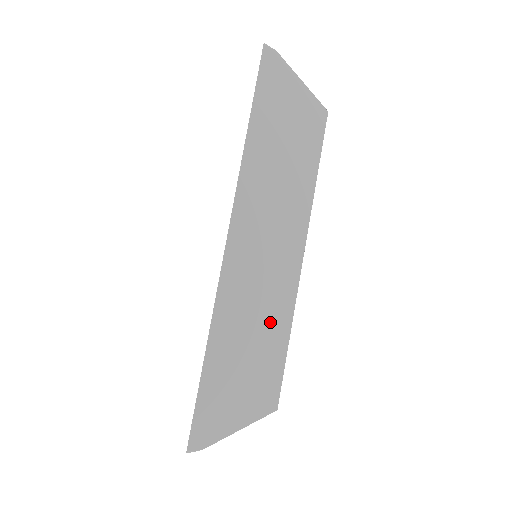
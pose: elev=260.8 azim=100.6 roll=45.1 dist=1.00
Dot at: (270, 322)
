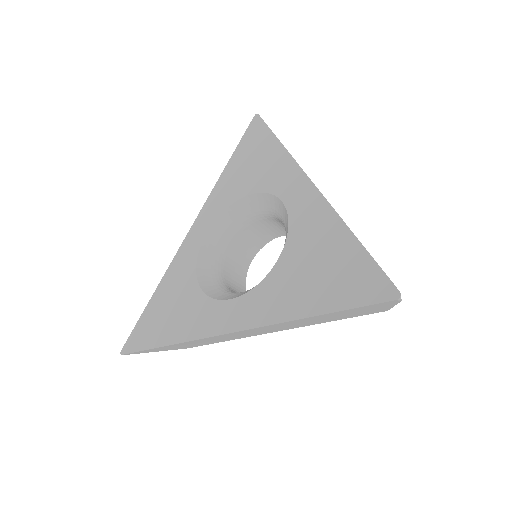
Dot at: (217, 341)
